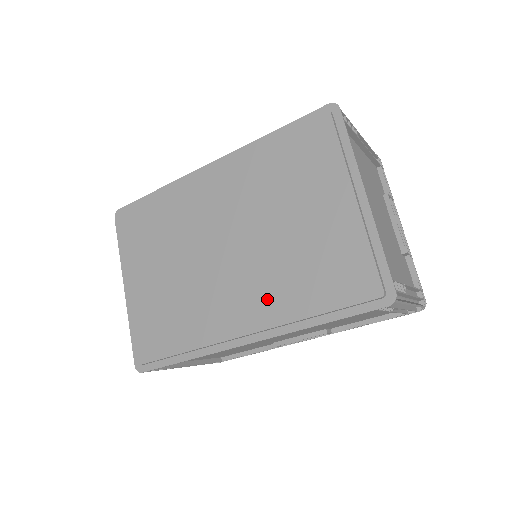
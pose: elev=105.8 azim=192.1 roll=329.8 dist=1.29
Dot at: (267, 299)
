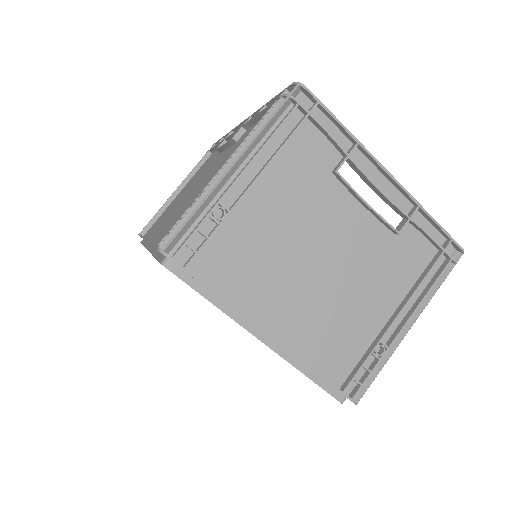
Dot at: occluded
